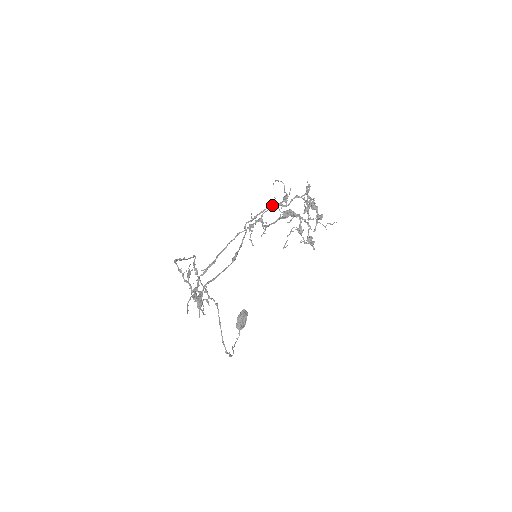
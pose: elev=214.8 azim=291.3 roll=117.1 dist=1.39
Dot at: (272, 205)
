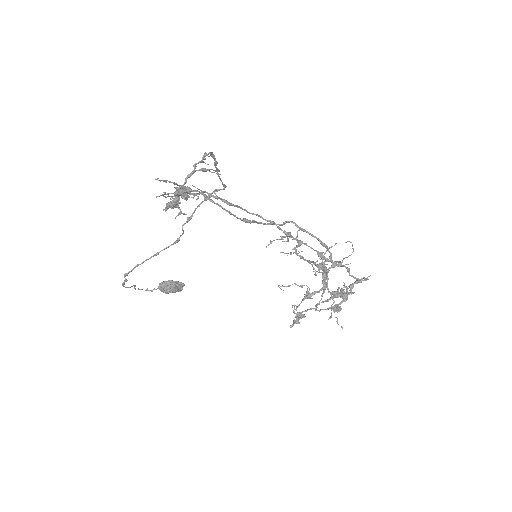
Dot at: occluded
